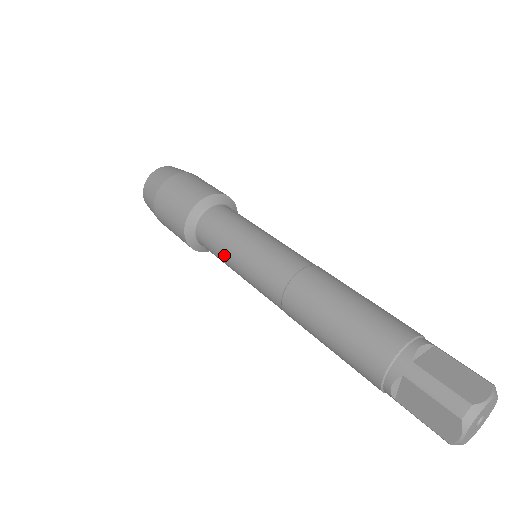
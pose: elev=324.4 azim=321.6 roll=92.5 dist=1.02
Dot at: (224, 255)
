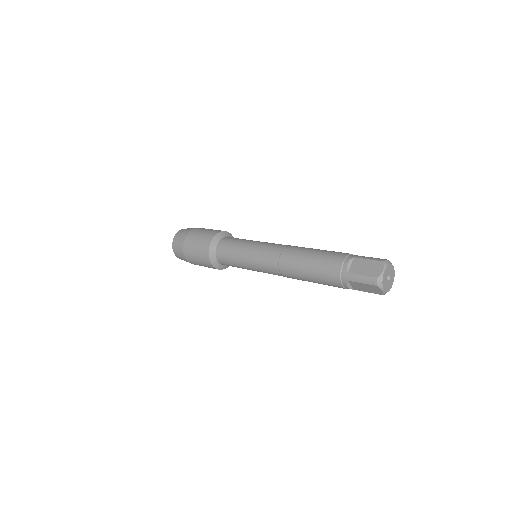
Dot at: (241, 267)
